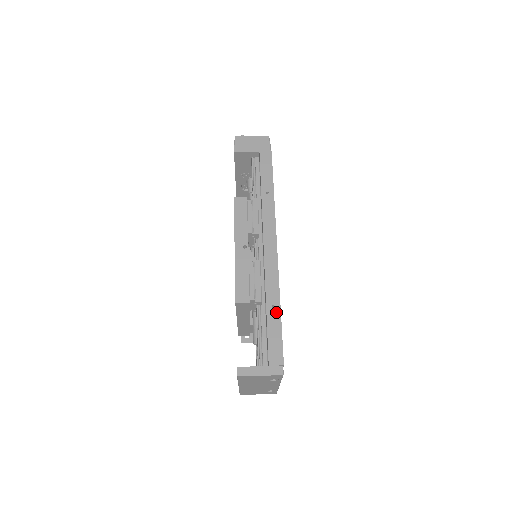
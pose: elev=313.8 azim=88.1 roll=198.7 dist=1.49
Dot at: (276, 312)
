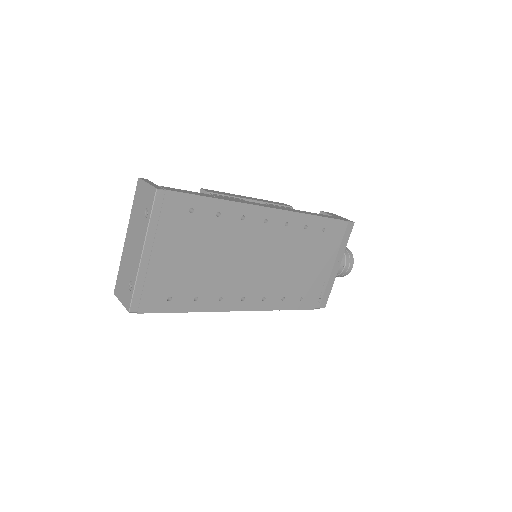
Dot at: (211, 196)
